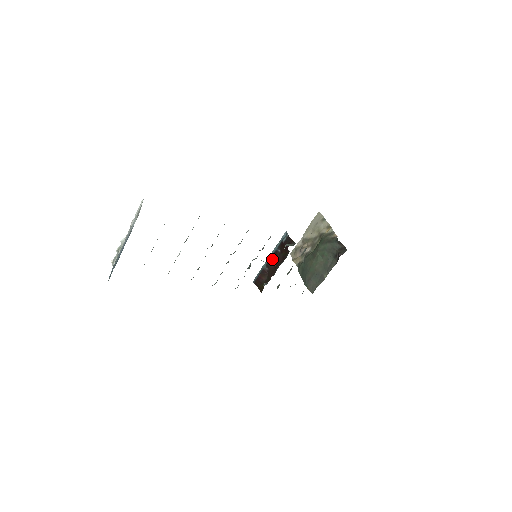
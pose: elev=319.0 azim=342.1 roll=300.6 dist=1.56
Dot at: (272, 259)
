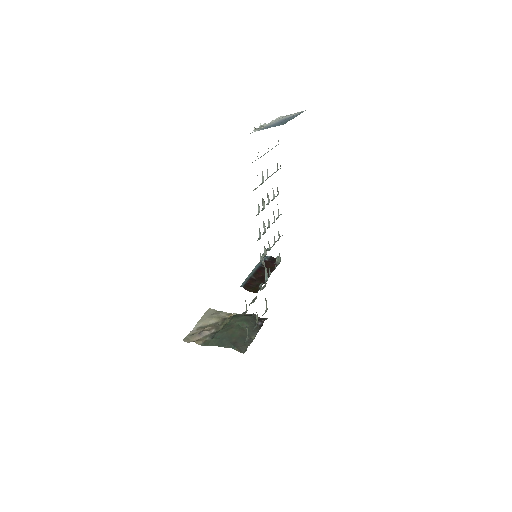
Dot at: (258, 271)
